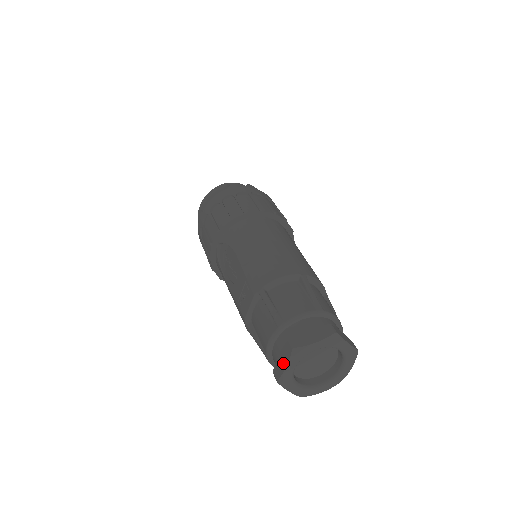
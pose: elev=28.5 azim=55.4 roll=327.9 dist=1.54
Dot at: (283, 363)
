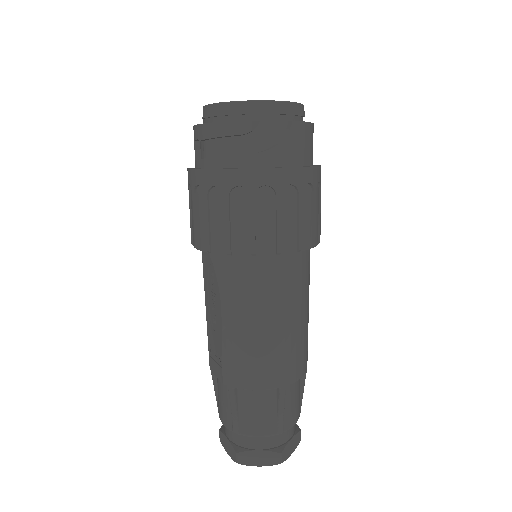
Dot at: (227, 449)
